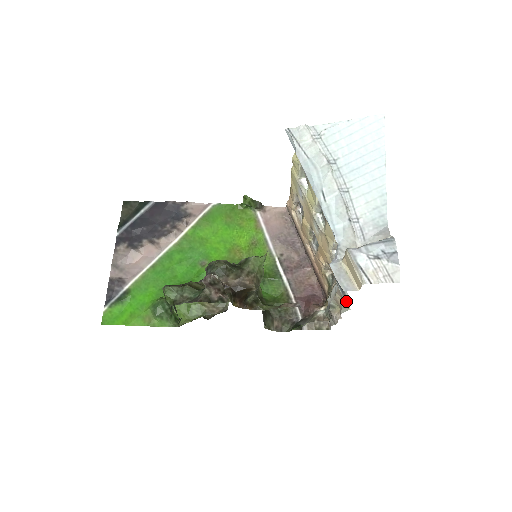
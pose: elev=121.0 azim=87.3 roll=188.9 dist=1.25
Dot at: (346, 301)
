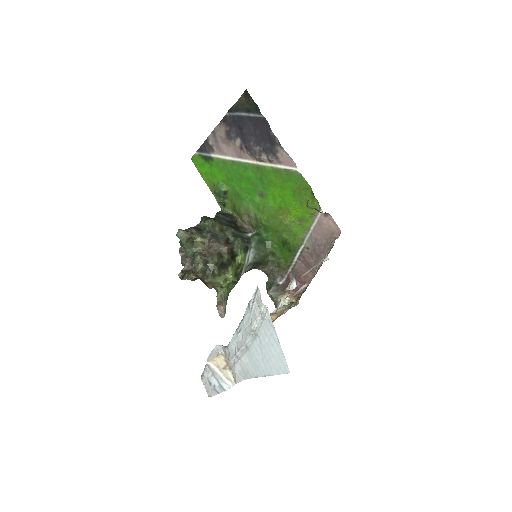
Dot at: occluded
